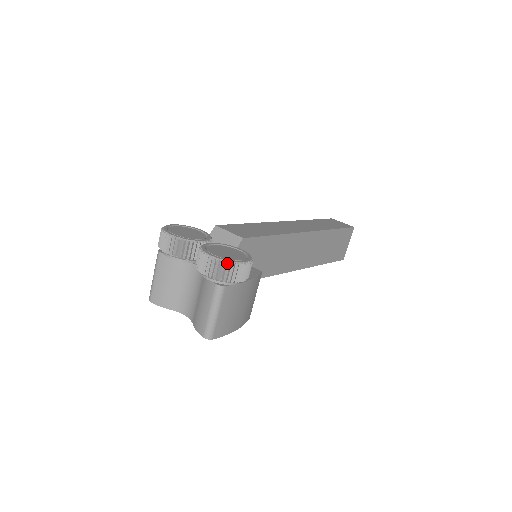
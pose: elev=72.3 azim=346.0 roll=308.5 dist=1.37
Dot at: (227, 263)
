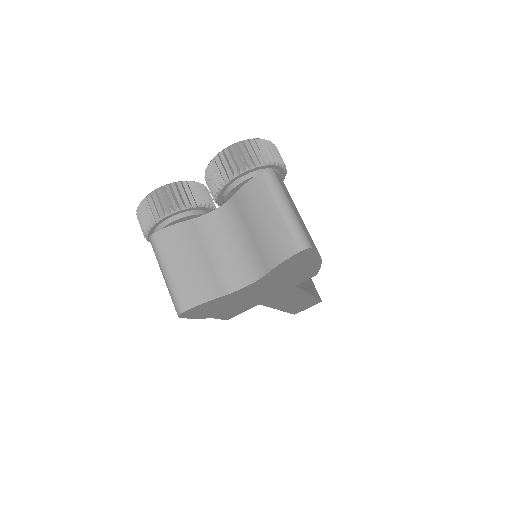
Dot at: (255, 142)
